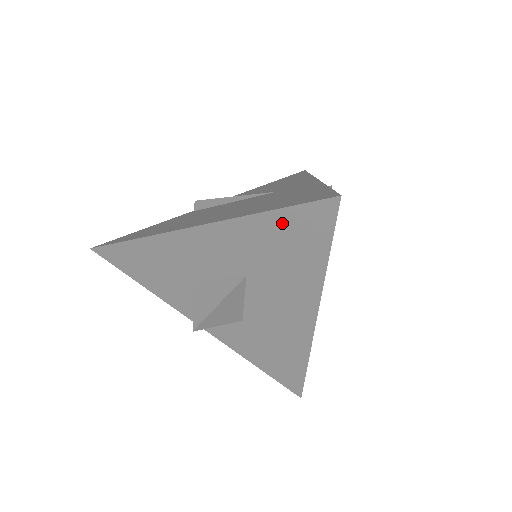
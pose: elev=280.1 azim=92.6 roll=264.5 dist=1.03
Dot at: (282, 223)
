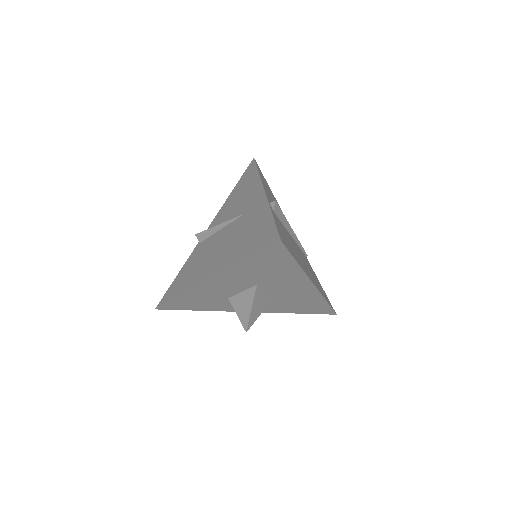
Dot at: (258, 261)
